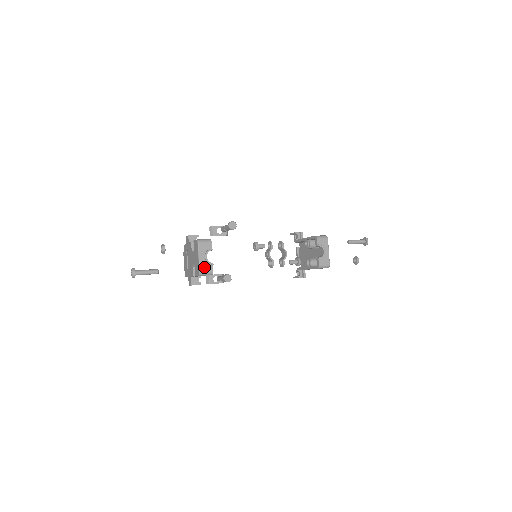
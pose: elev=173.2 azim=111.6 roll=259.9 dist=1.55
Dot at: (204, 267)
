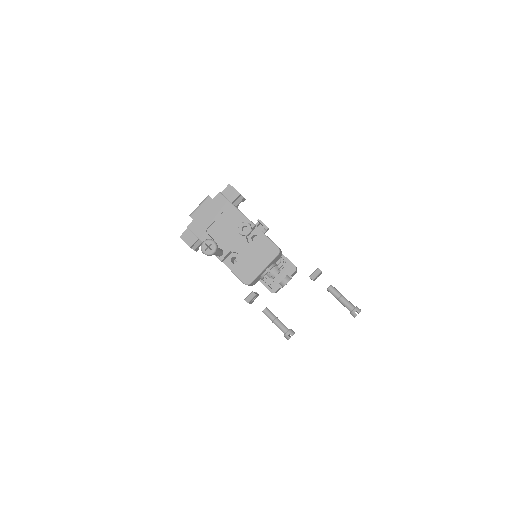
Dot at: (256, 279)
